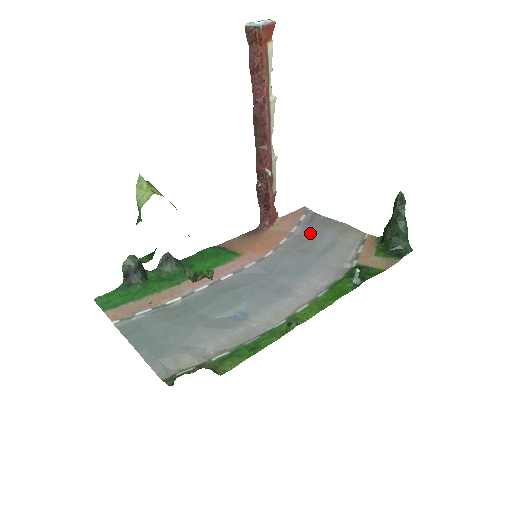
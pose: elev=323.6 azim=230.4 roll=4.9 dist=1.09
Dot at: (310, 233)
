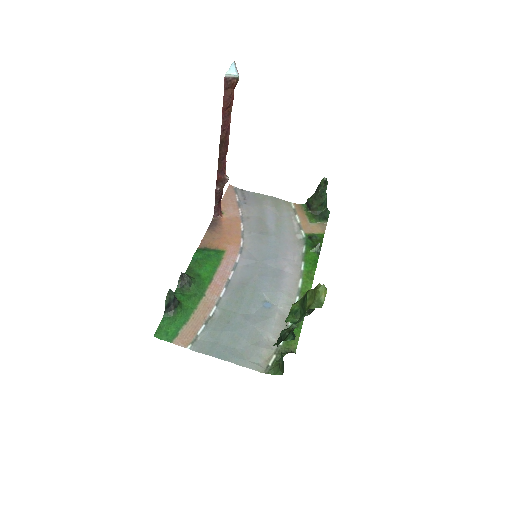
Dot at: (254, 213)
